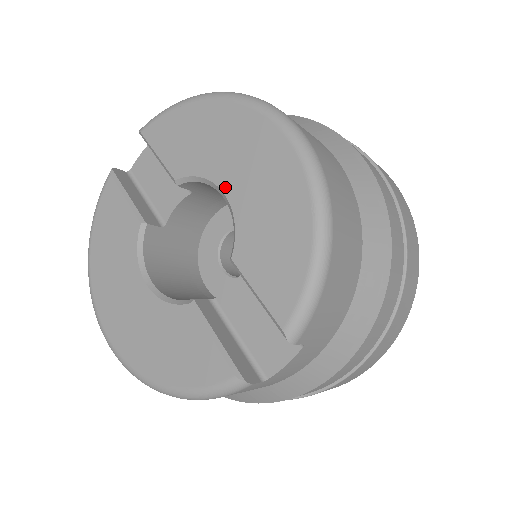
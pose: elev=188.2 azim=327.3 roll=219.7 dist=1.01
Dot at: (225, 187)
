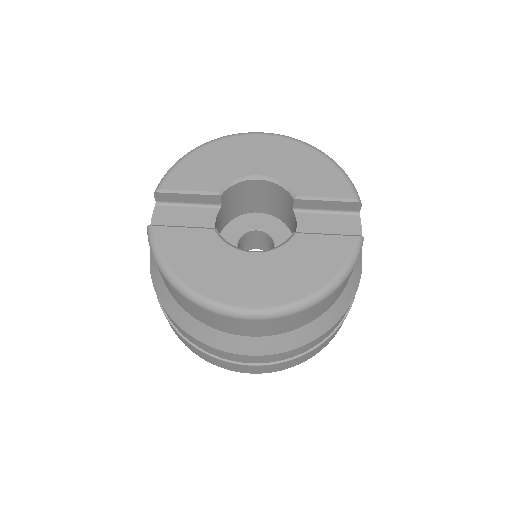
Dot at: (258, 172)
